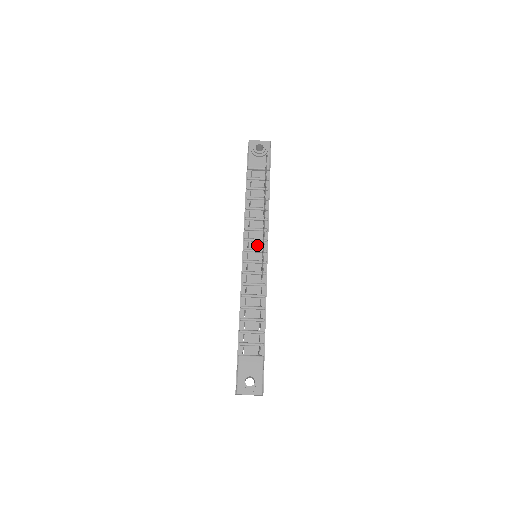
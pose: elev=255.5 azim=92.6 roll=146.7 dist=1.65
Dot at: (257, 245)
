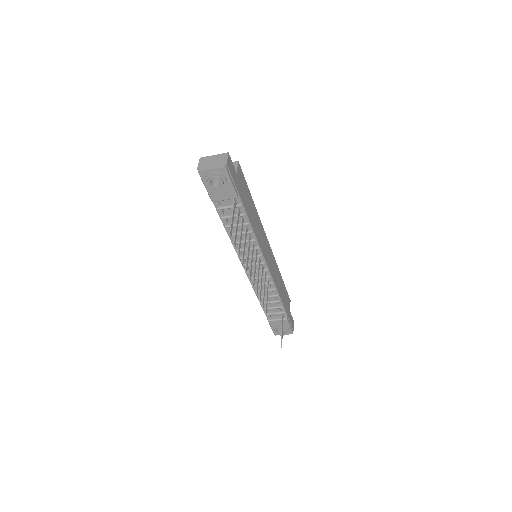
Dot at: (254, 259)
